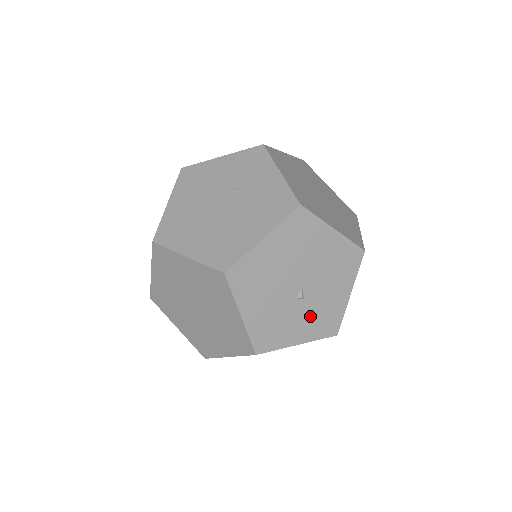
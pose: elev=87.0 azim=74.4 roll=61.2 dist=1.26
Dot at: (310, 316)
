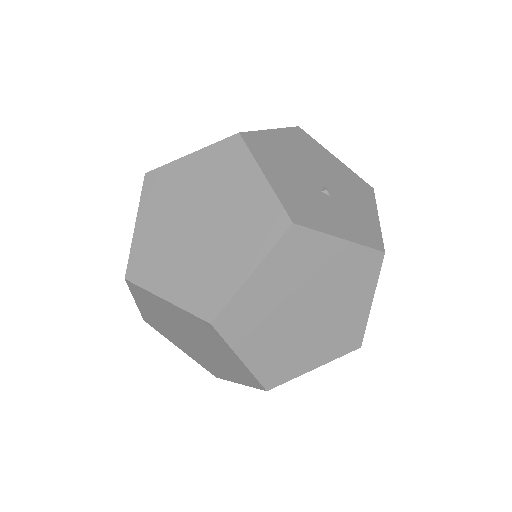
Dot at: (344, 216)
